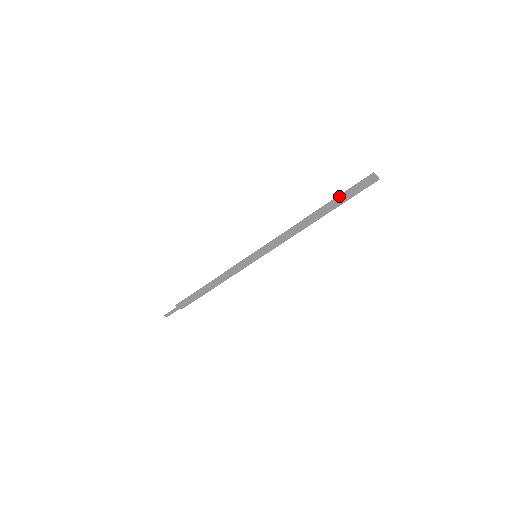
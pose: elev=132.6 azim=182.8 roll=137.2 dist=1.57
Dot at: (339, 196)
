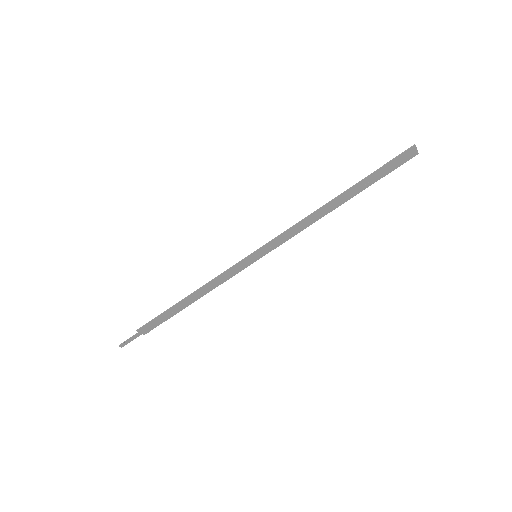
Dot at: (371, 175)
